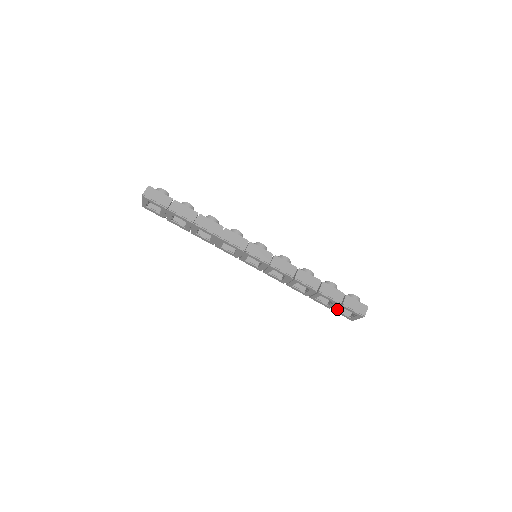
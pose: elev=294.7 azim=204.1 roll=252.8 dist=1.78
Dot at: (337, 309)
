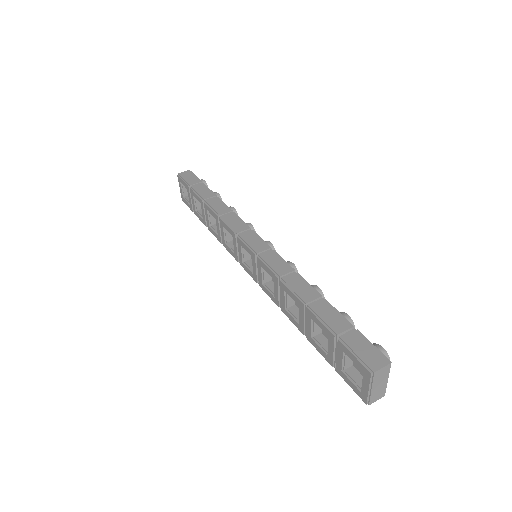
Dot at: (339, 362)
